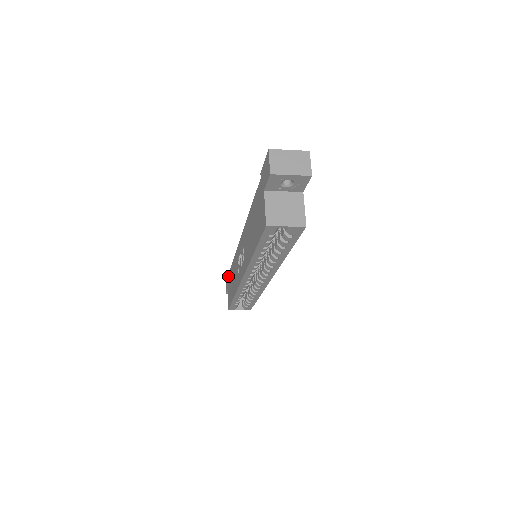
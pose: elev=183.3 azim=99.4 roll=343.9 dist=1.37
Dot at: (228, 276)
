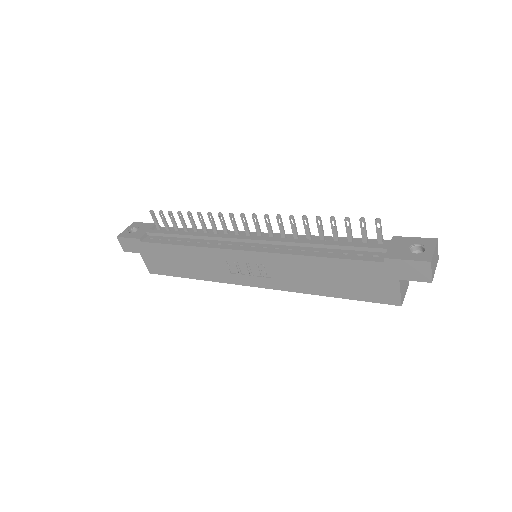
Dot at: (146, 245)
